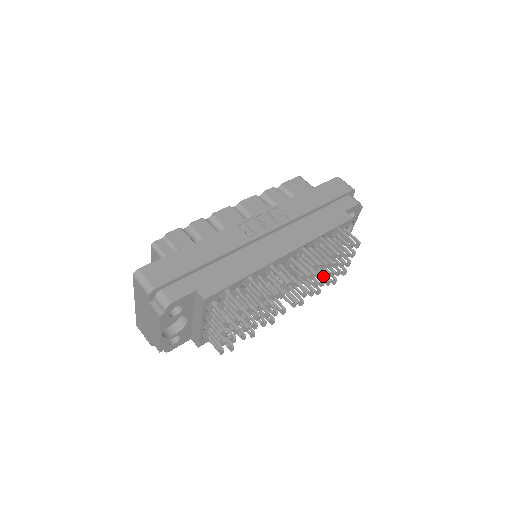
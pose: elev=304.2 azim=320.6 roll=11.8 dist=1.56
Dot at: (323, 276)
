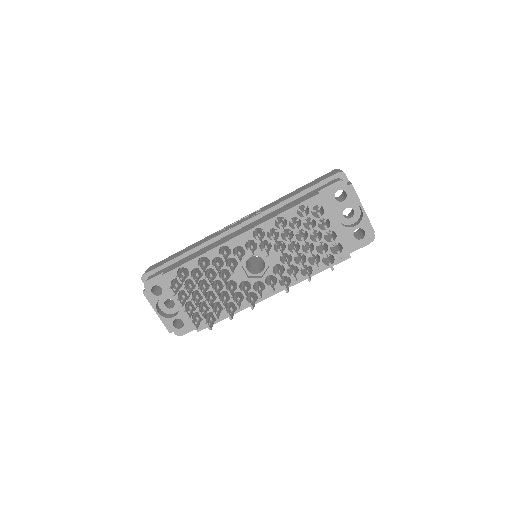
Dot at: (296, 256)
